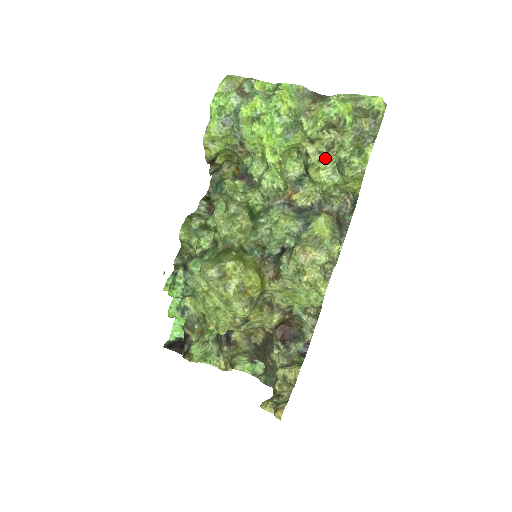
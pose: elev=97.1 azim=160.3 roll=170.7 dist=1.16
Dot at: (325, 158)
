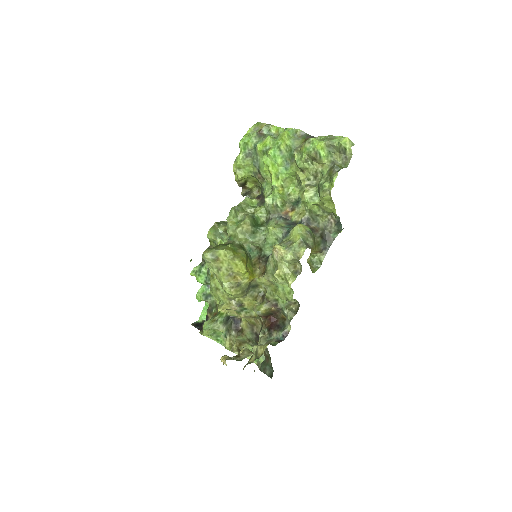
Dot at: (312, 184)
